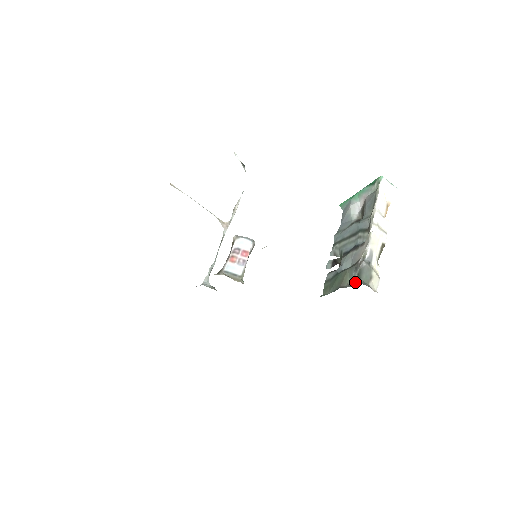
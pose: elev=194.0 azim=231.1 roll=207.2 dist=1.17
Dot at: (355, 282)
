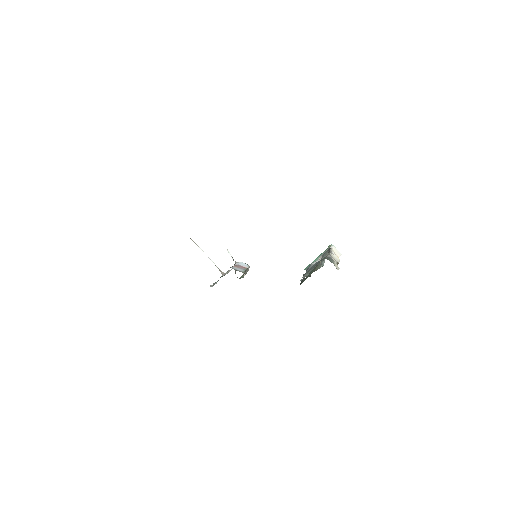
Dot at: occluded
